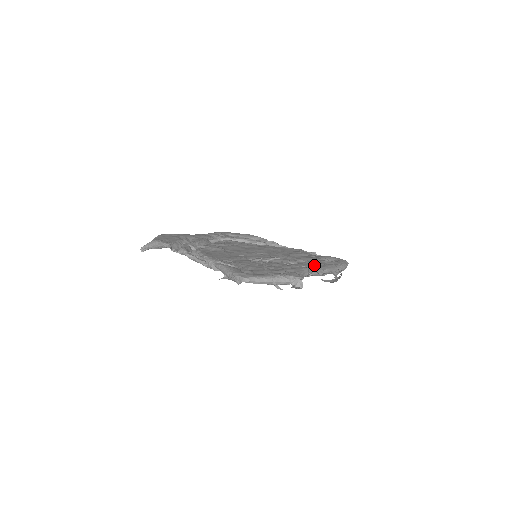
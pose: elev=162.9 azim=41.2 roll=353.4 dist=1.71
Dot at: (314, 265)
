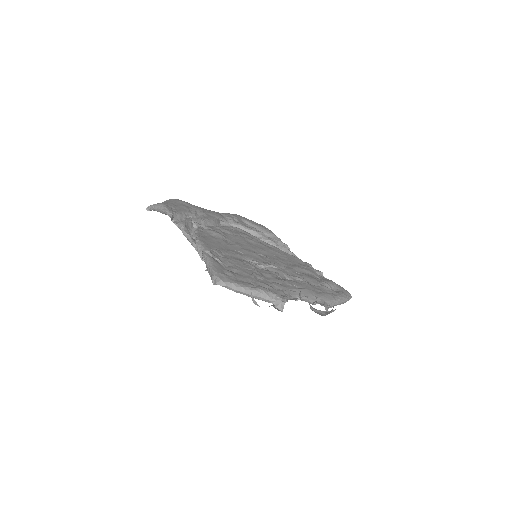
Dot at: (309, 289)
